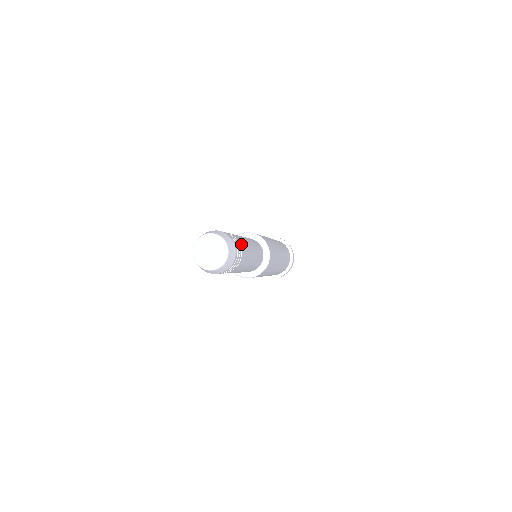
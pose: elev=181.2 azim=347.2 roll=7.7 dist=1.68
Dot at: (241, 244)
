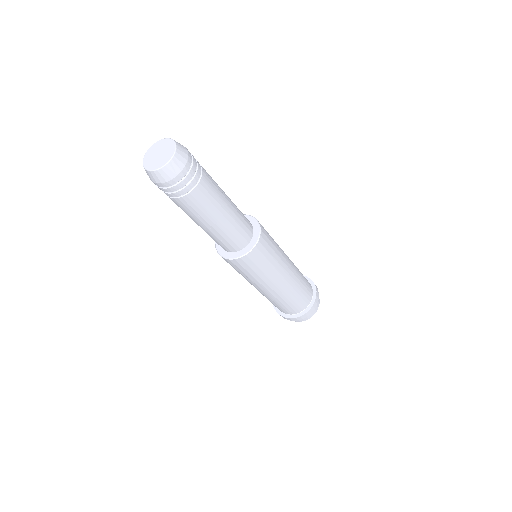
Dot at: (205, 174)
